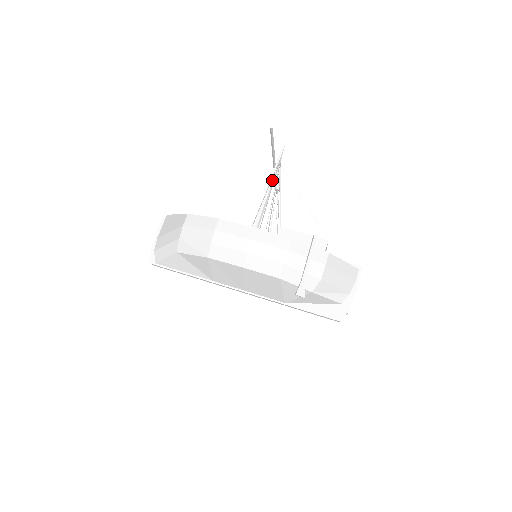
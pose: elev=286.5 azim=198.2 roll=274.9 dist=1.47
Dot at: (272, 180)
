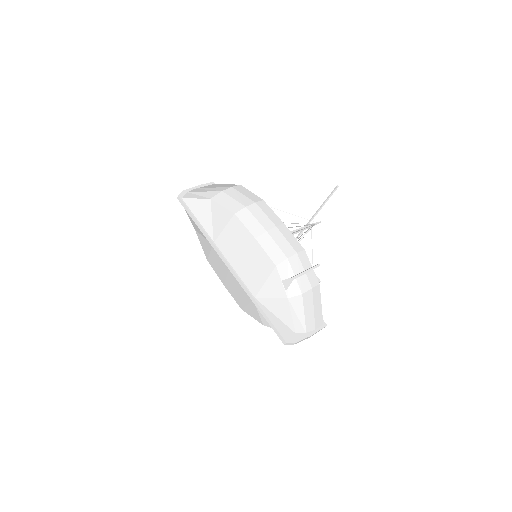
Dot at: (300, 229)
